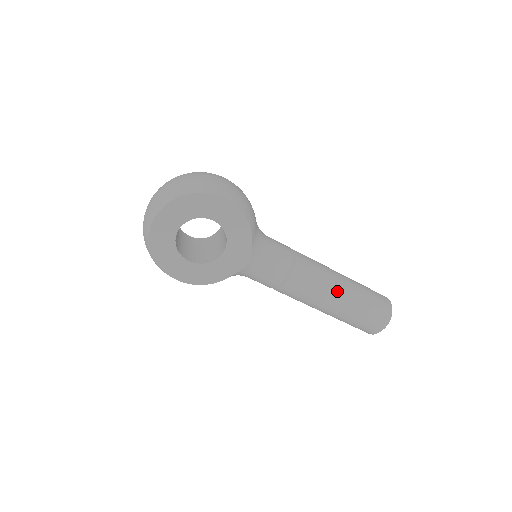
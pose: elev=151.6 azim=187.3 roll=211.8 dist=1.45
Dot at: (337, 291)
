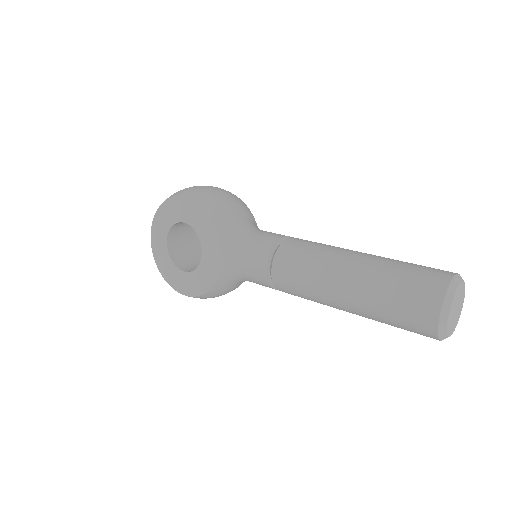
Dot at: (337, 271)
